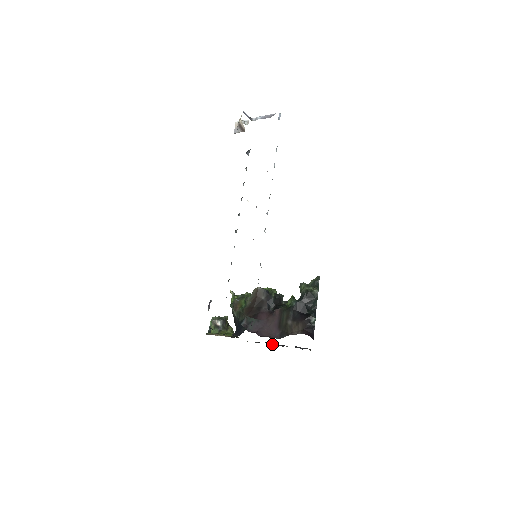
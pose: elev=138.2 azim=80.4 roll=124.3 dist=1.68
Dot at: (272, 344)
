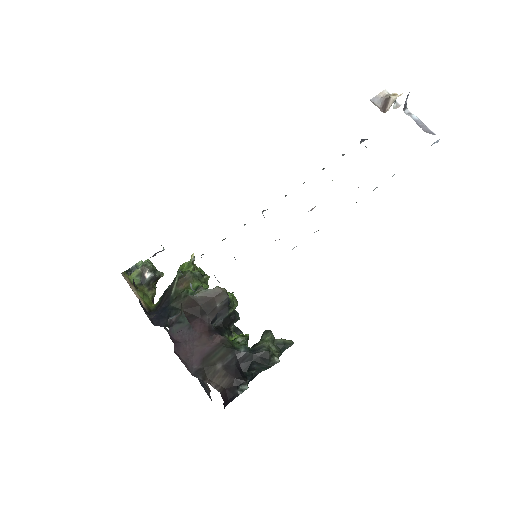
Dot at: occluded
